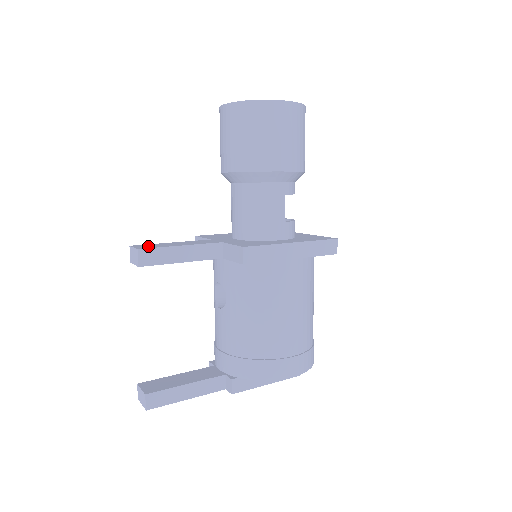
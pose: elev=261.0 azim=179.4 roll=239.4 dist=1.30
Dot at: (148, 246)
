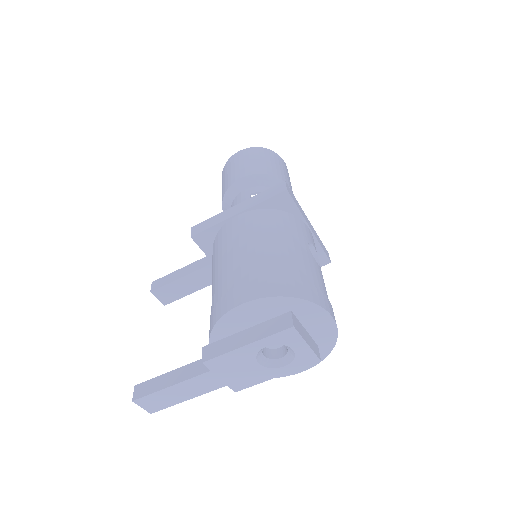
Dot at: occluded
